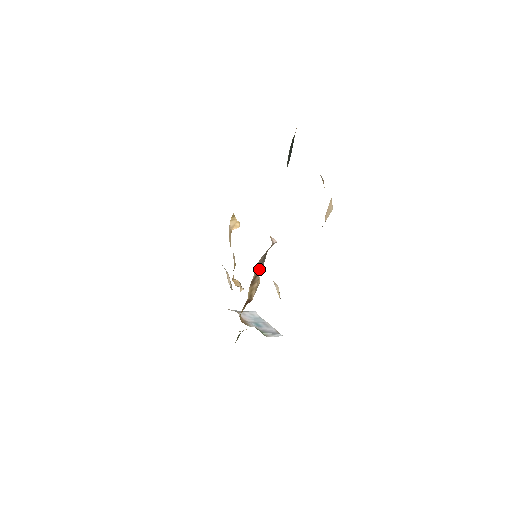
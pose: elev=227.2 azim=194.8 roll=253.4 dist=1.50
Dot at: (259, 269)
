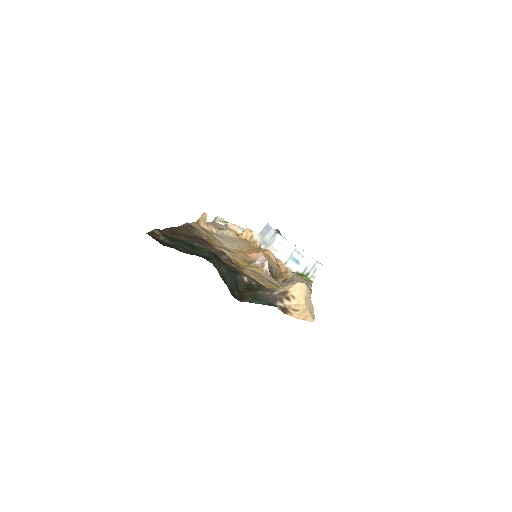
Dot at: (273, 275)
